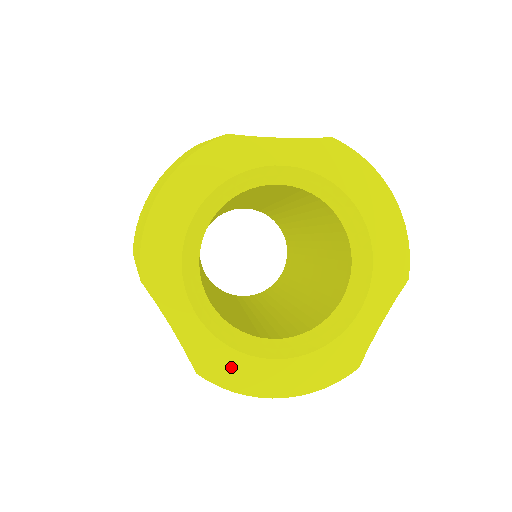
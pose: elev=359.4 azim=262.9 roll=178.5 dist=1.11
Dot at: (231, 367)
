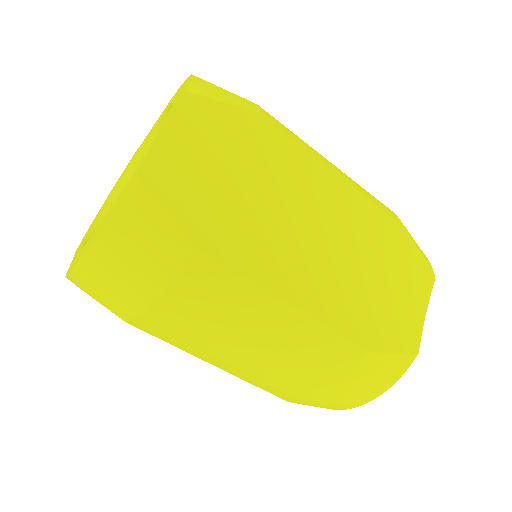
Dot at: occluded
